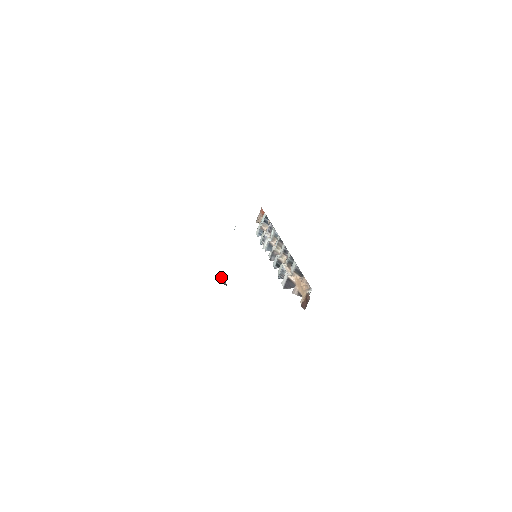
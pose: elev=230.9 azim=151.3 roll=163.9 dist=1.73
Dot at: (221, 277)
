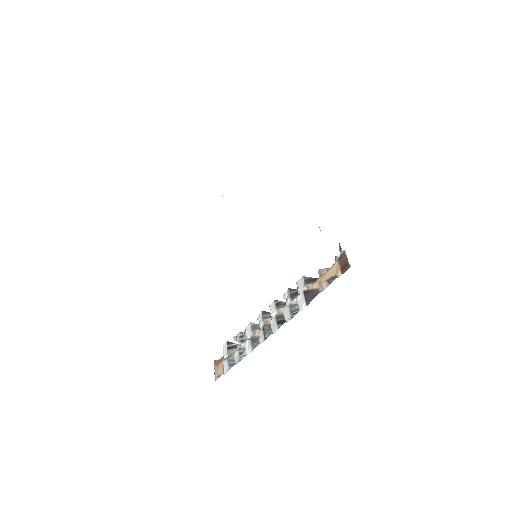
Dot at: occluded
